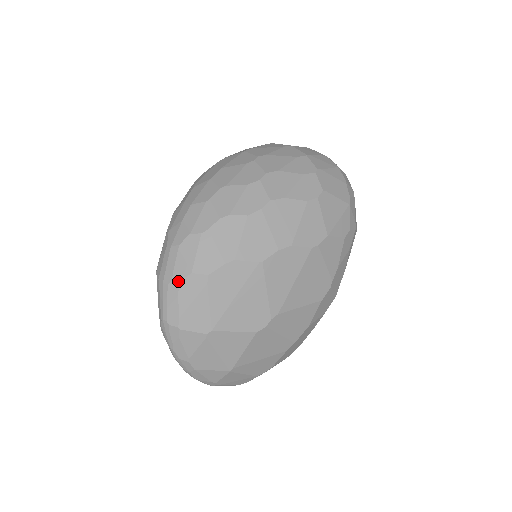
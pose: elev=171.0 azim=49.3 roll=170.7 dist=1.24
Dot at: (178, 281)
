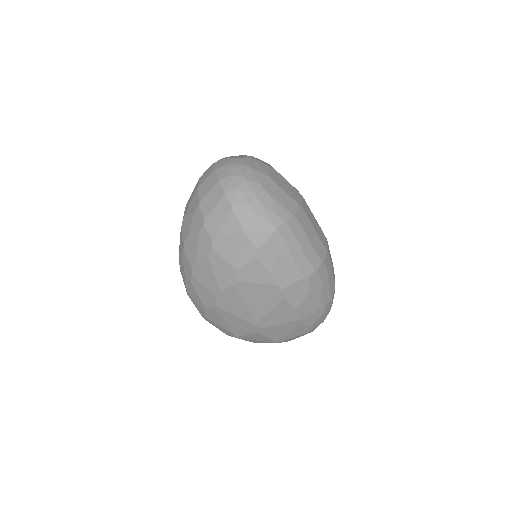
Dot at: occluded
